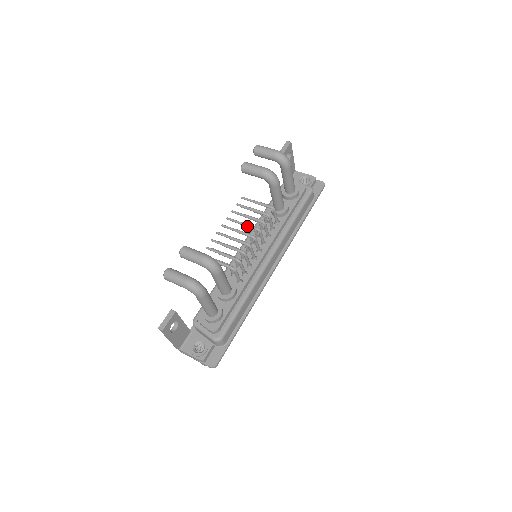
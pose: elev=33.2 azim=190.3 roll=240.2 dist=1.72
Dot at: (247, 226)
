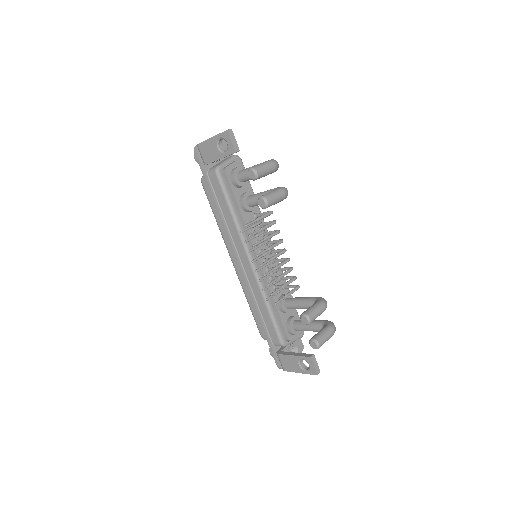
Dot at: occluded
